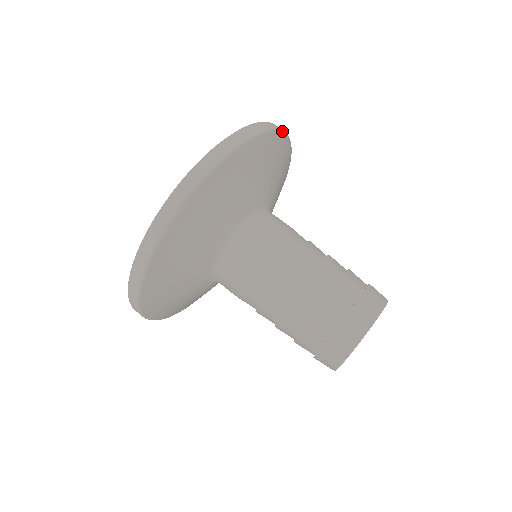
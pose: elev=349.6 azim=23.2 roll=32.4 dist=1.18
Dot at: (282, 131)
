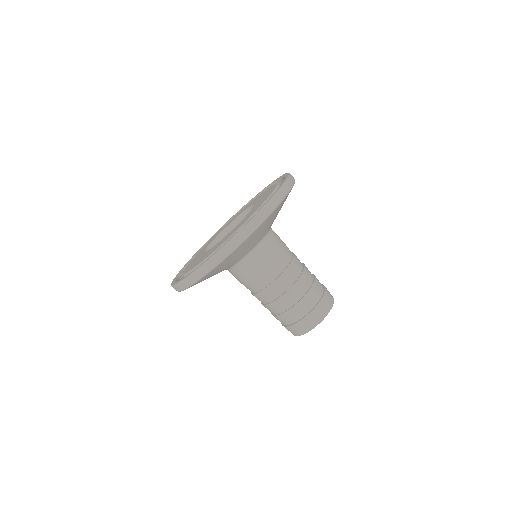
Dot at: occluded
